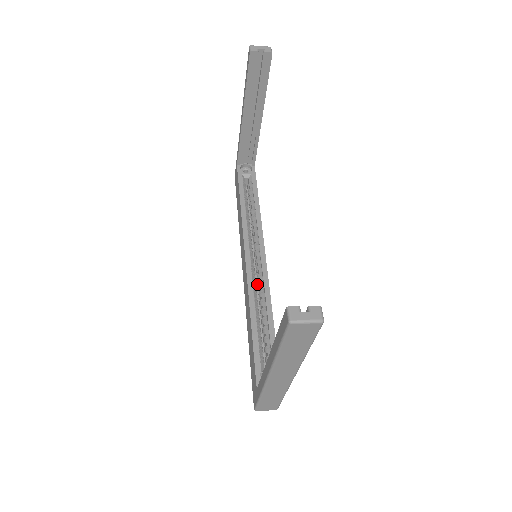
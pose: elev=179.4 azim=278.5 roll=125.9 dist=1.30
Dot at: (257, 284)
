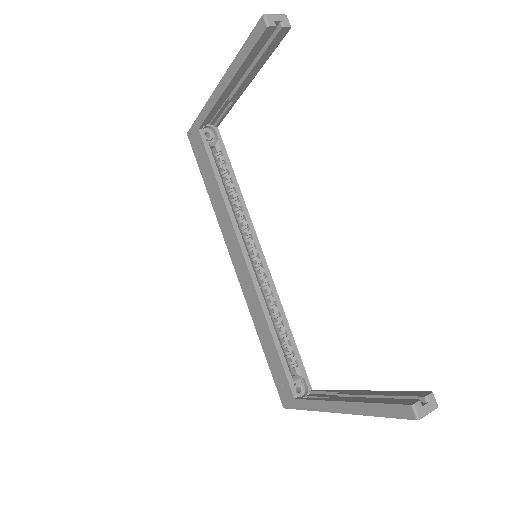
Dot at: occluded
